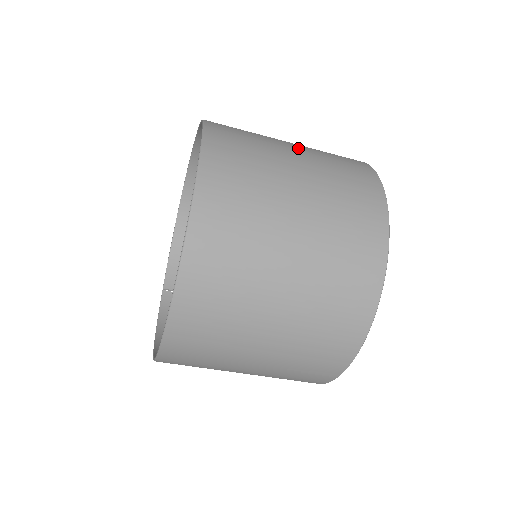
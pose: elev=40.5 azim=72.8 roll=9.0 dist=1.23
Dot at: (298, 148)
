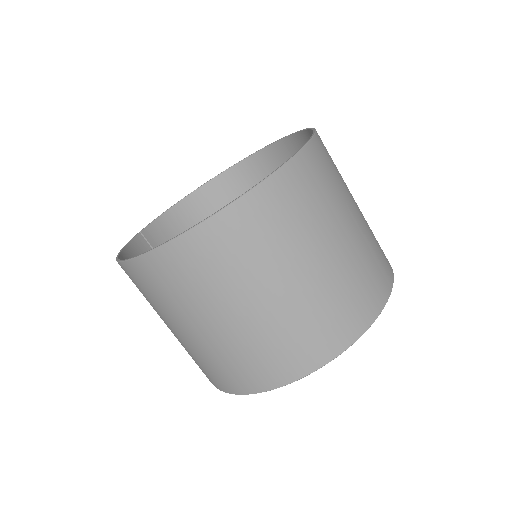
Dot at: occluded
